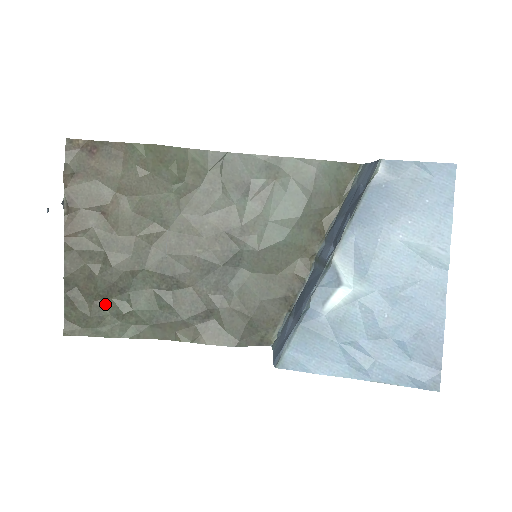
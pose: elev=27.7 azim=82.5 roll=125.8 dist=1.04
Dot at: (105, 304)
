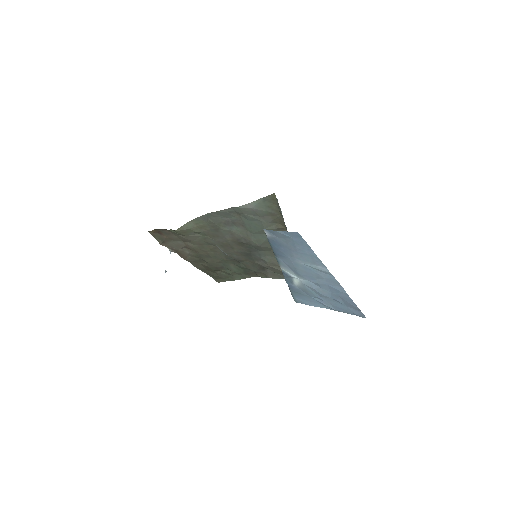
Dot at: (221, 272)
